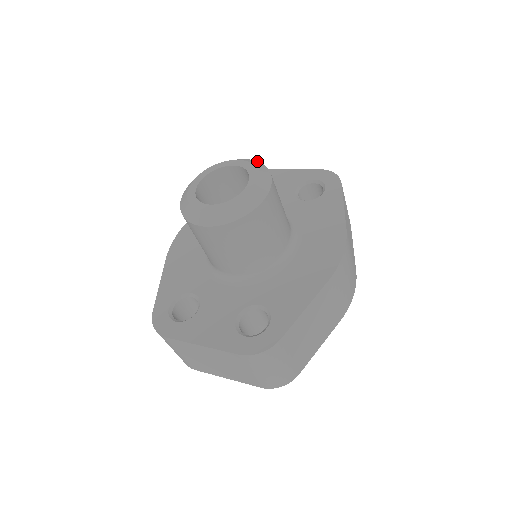
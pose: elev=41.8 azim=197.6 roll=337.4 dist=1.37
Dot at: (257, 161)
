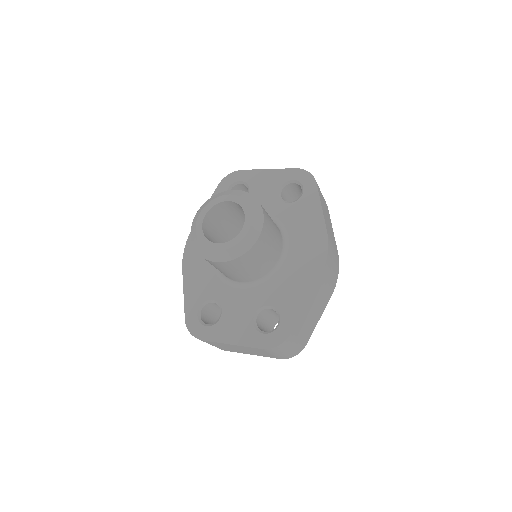
Dot at: (247, 192)
